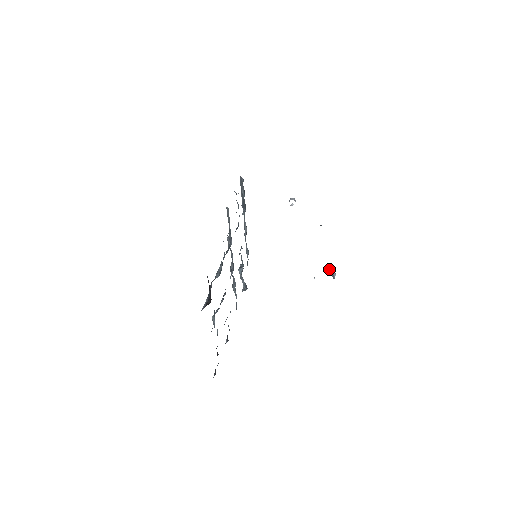
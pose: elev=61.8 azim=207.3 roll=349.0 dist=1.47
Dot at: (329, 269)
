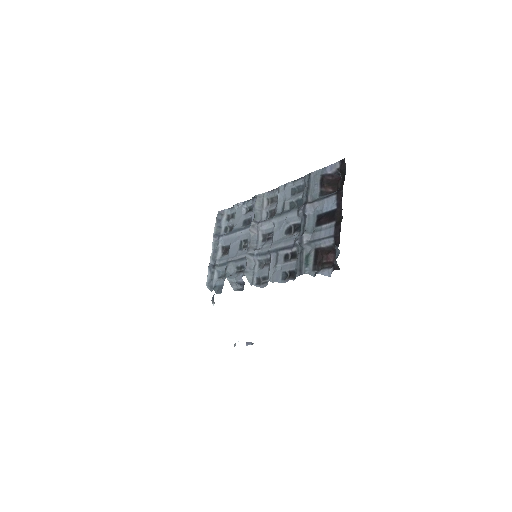
Dot at: occluded
